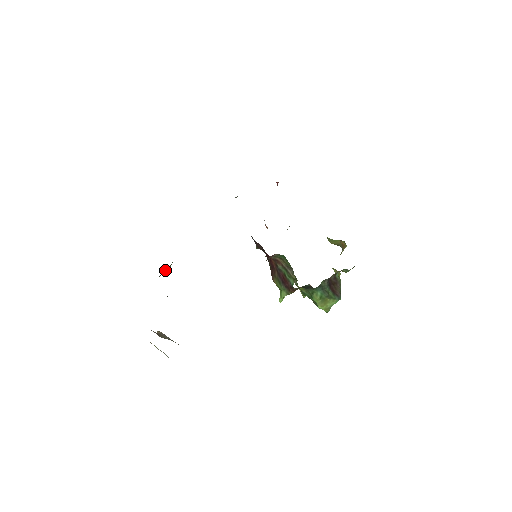
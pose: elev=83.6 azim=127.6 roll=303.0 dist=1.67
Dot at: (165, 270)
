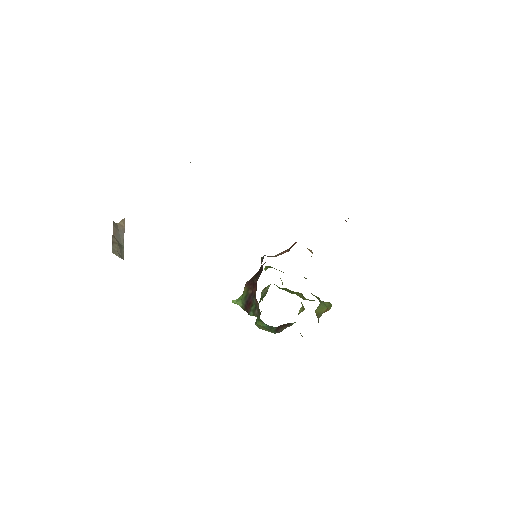
Dot at: occluded
